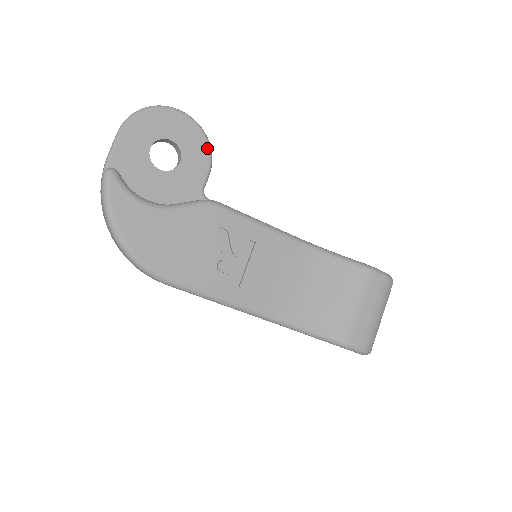
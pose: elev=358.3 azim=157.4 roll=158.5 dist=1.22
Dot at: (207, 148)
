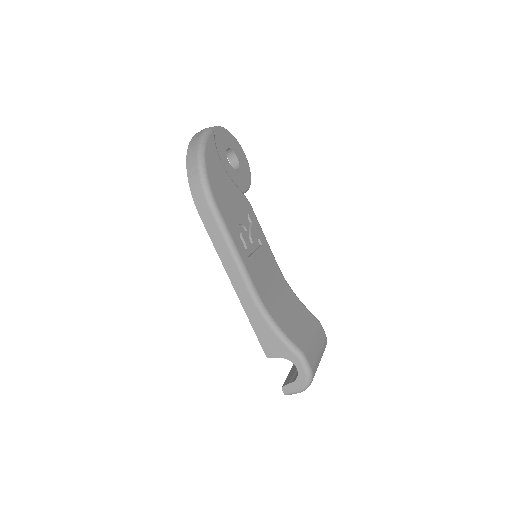
Dot at: (250, 180)
